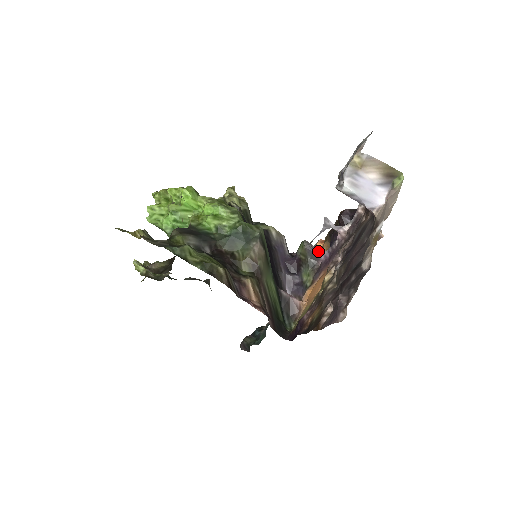
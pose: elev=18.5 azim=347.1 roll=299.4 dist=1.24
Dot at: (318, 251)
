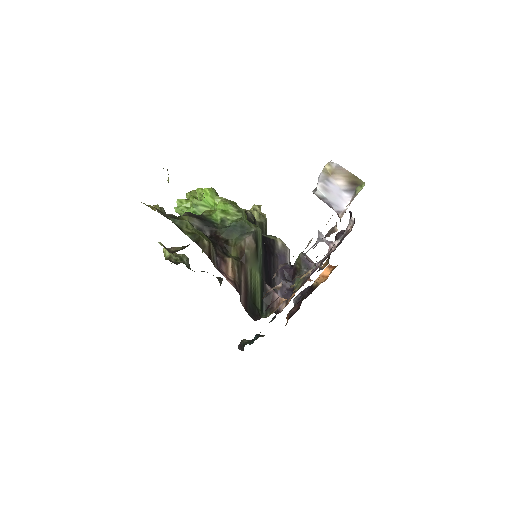
Dot at: occluded
